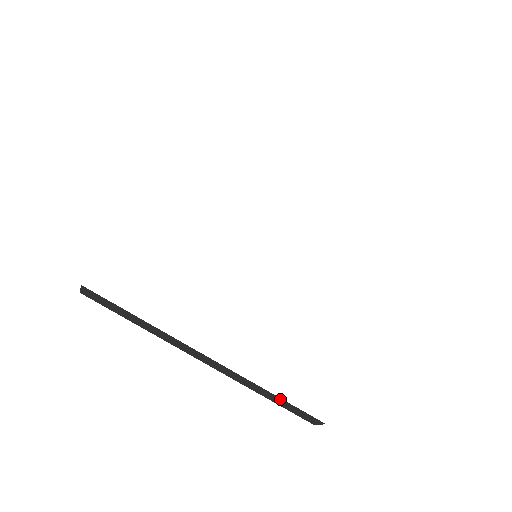
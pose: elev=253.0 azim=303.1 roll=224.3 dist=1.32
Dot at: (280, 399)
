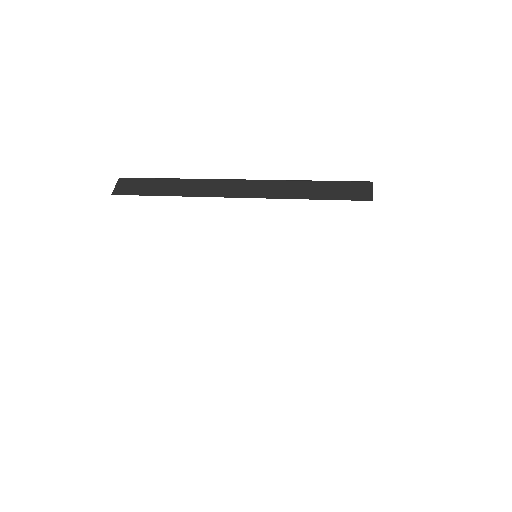
Dot at: occluded
